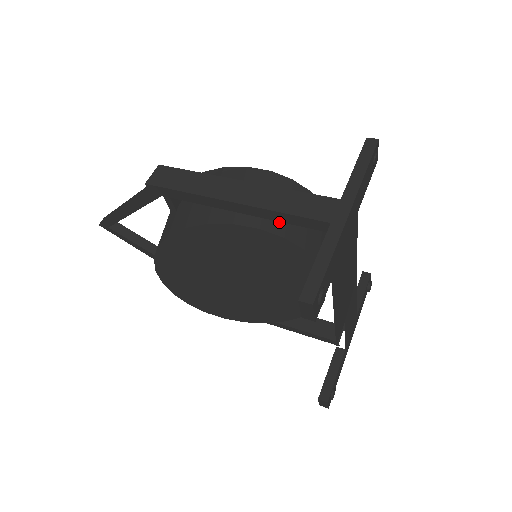
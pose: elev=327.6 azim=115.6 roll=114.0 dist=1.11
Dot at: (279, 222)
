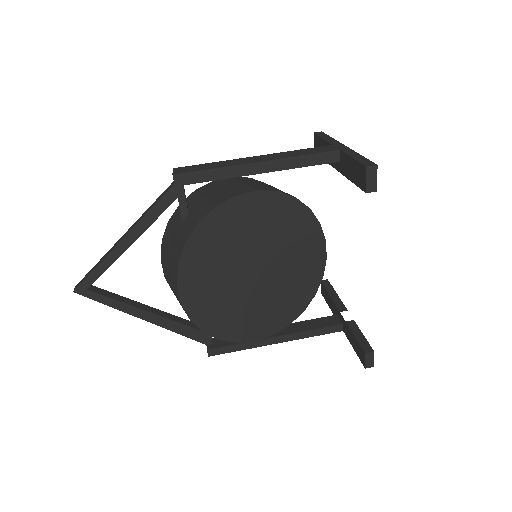
Dot at: (284, 192)
